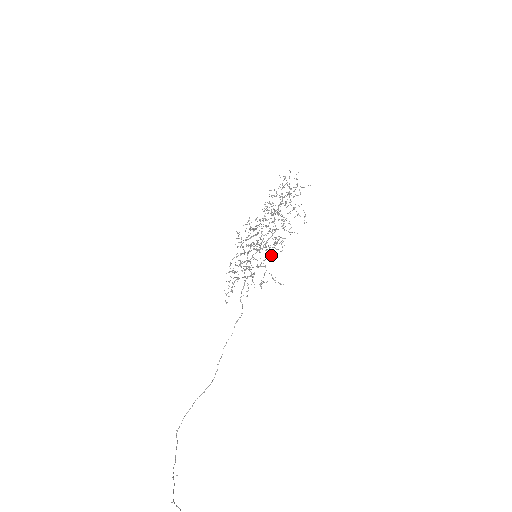
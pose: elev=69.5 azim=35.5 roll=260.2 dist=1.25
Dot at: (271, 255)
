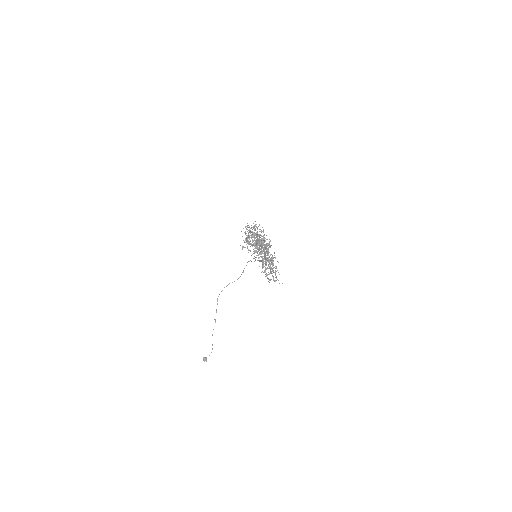
Dot at: (267, 260)
